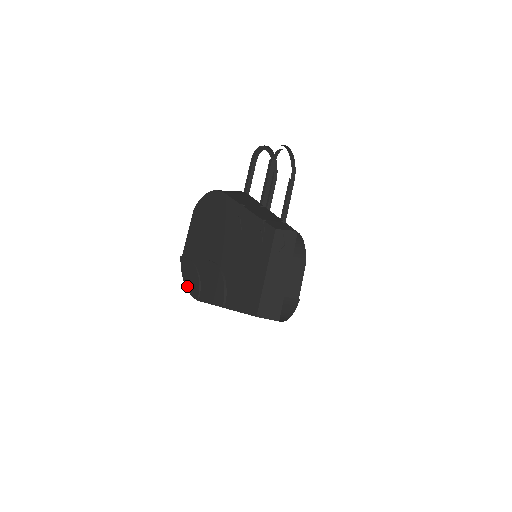
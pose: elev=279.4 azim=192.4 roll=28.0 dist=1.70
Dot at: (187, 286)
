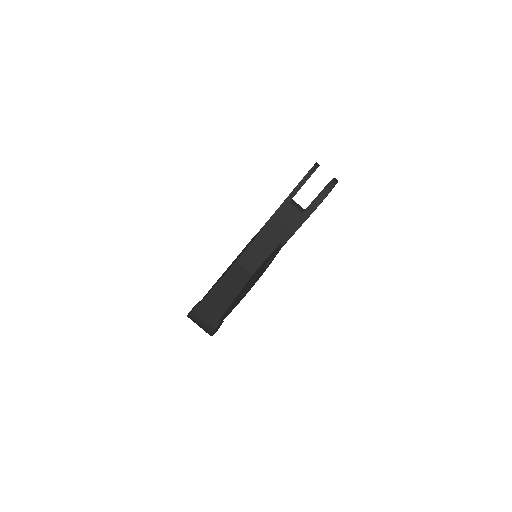
Dot at: occluded
